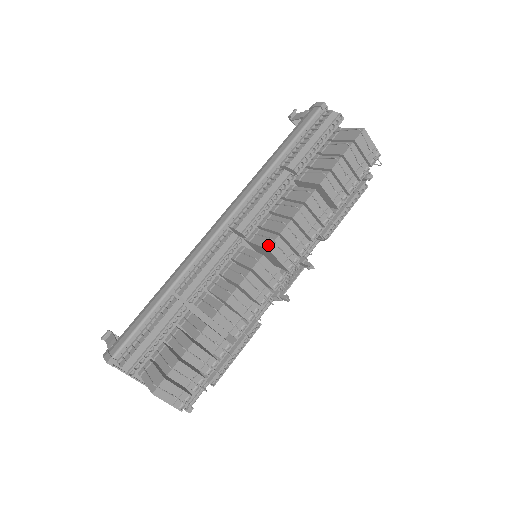
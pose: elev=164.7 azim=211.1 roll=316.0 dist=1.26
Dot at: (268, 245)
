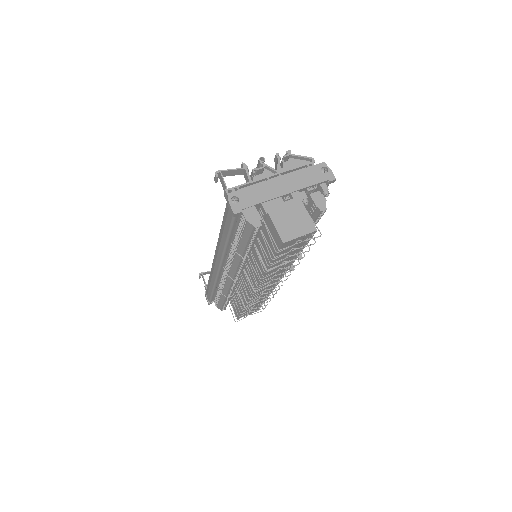
Dot at: occluded
